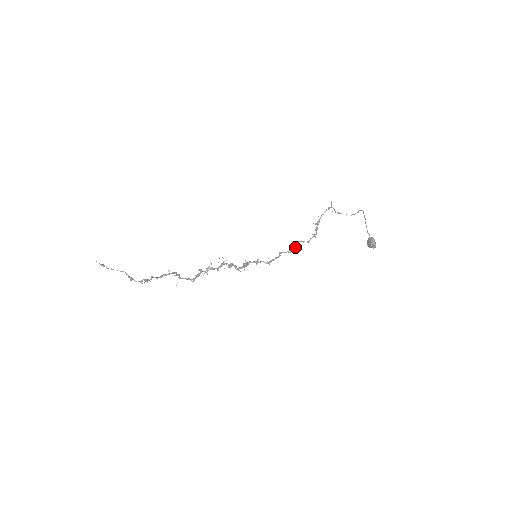
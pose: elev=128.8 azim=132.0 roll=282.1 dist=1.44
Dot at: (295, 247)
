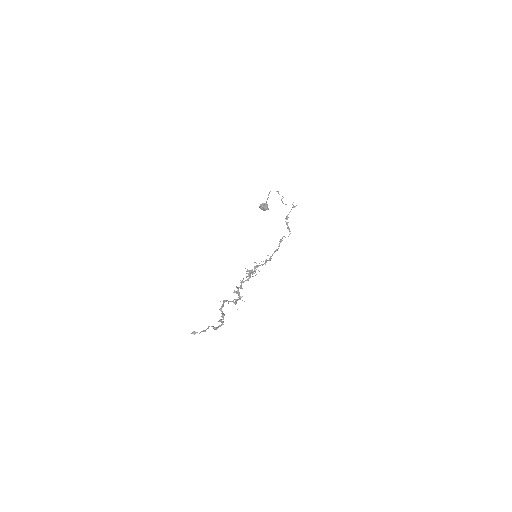
Dot at: (280, 241)
